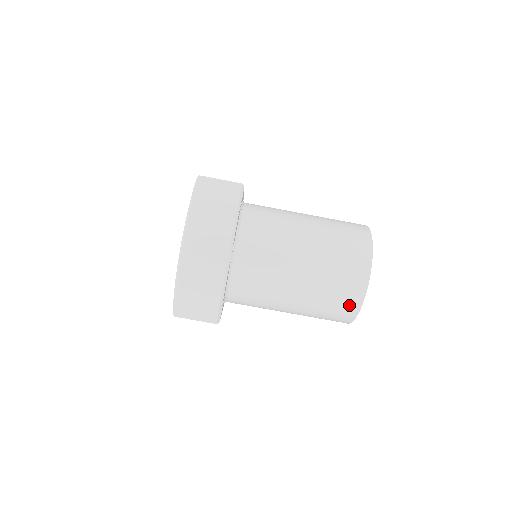
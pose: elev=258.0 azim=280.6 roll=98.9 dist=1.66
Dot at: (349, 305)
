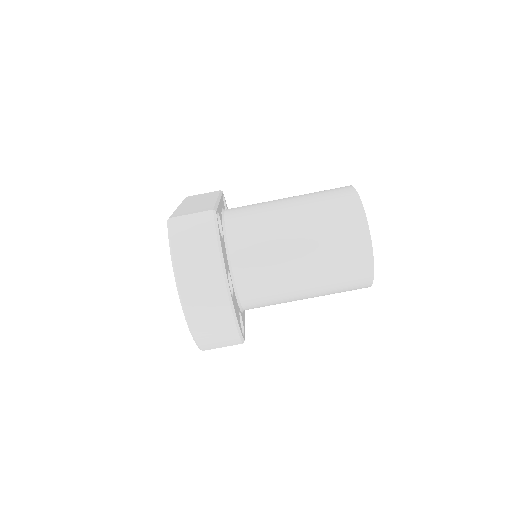
Dot at: (361, 279)
